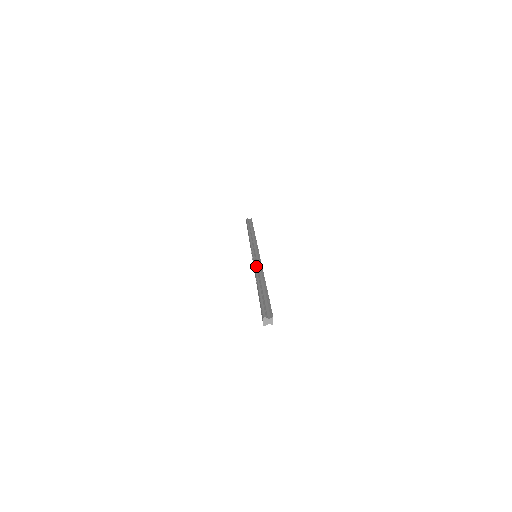
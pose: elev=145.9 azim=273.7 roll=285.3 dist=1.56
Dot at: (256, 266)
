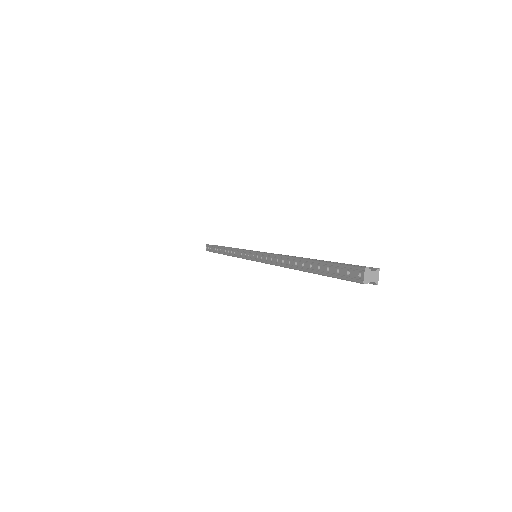
Dot at: occluded
